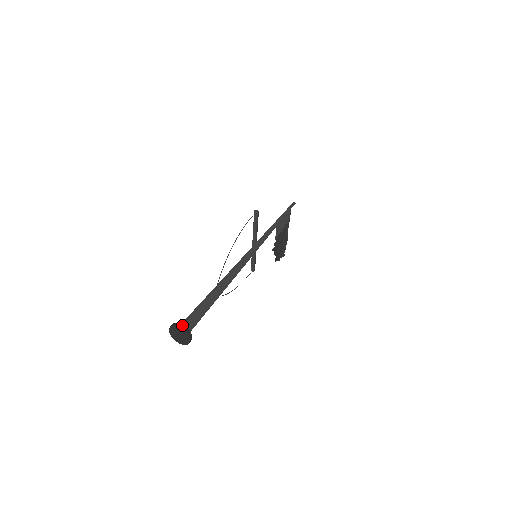
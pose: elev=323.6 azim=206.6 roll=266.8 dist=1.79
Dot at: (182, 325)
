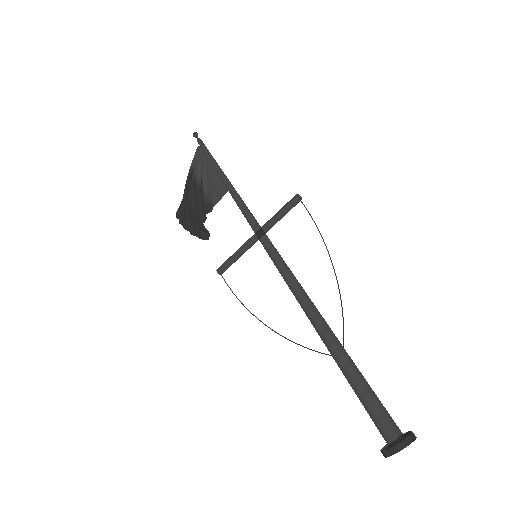
Dot at: (413, 433)
